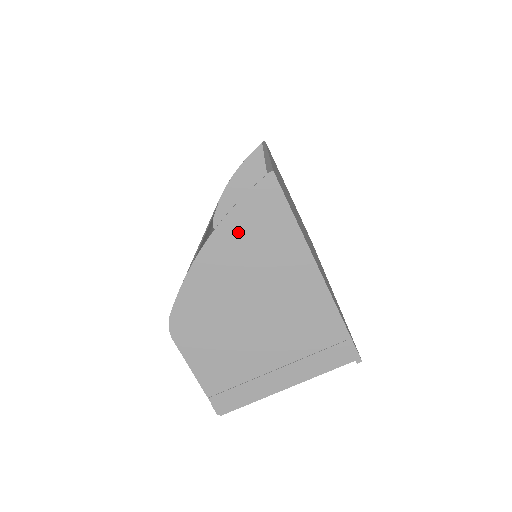
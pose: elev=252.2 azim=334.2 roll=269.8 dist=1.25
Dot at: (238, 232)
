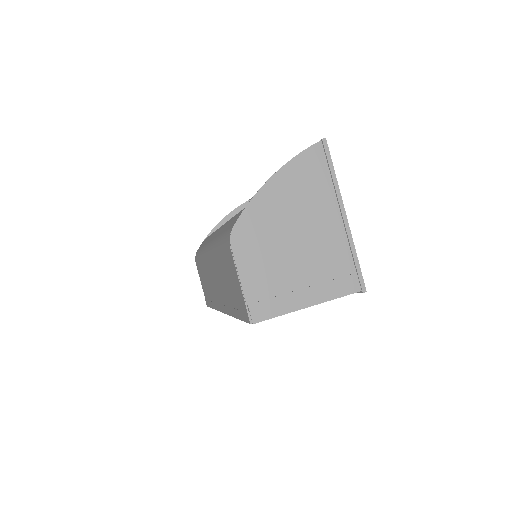
Dot at: (296, 173)
